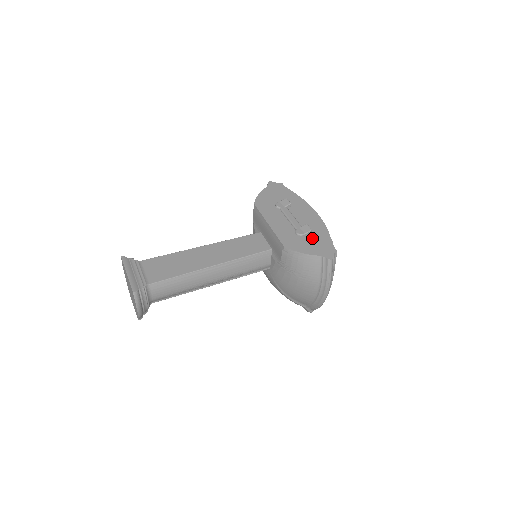
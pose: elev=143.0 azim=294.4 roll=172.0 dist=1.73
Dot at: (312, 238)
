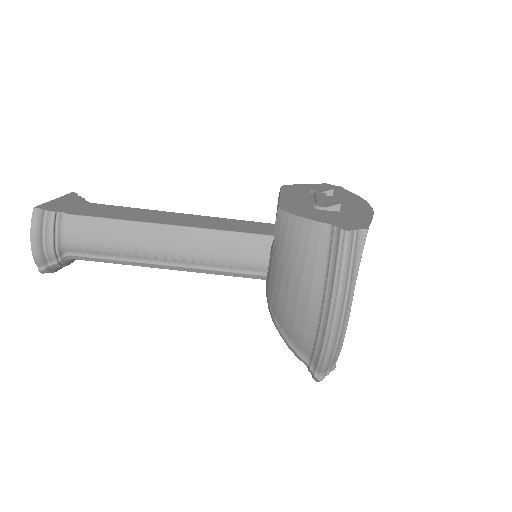
Dot at: (336, 213)
